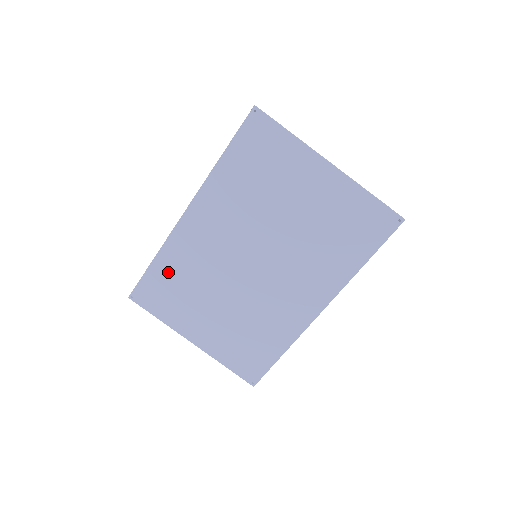
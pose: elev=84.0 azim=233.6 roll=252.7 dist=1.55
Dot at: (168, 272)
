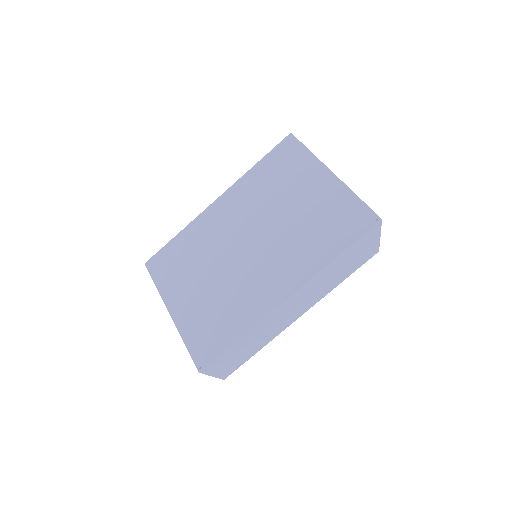
Dot at: (182, 245)
